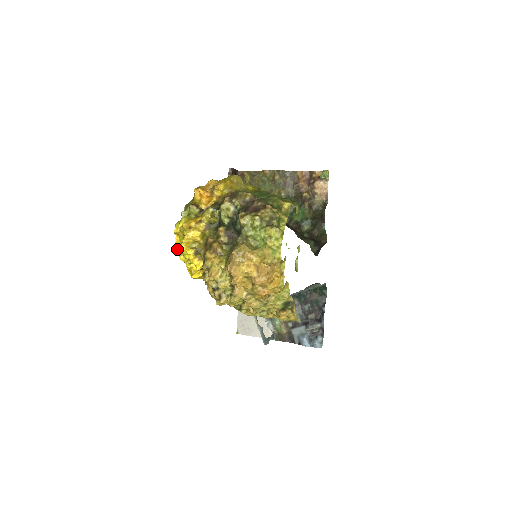
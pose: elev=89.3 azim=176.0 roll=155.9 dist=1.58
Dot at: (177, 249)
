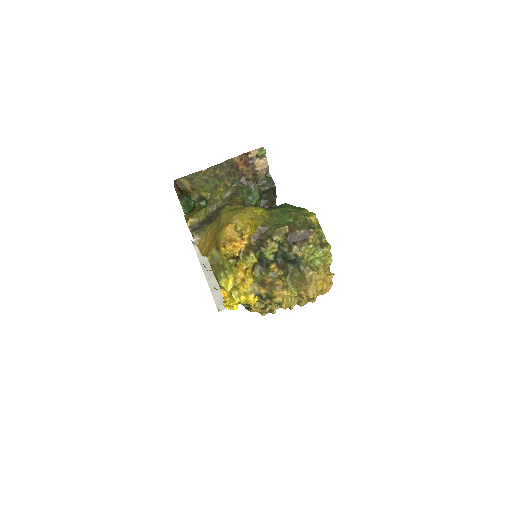
Dot at: occluded
